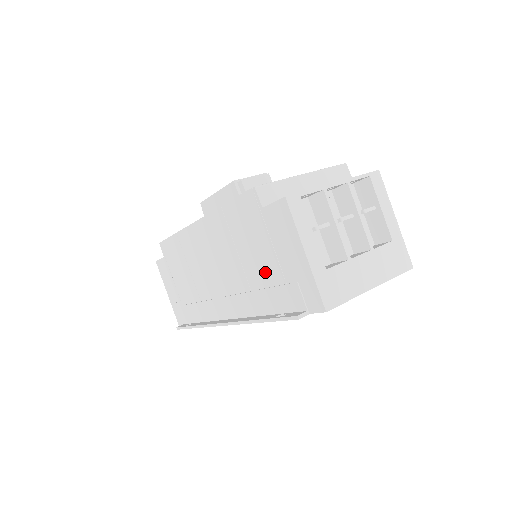
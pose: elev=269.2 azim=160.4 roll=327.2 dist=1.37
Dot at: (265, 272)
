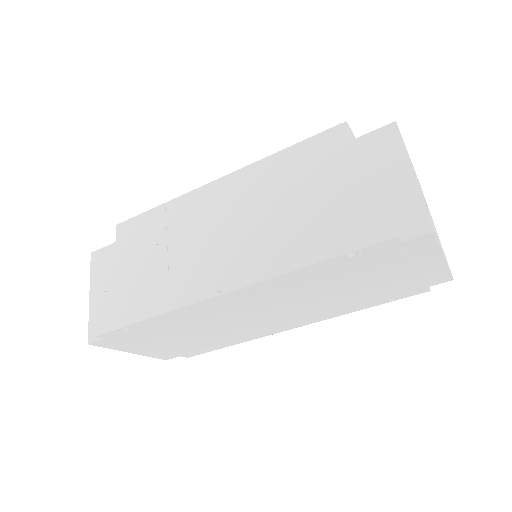
Dot at: (332, 210)
